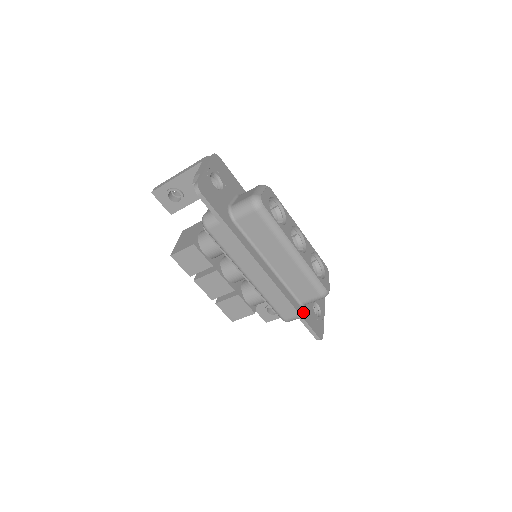
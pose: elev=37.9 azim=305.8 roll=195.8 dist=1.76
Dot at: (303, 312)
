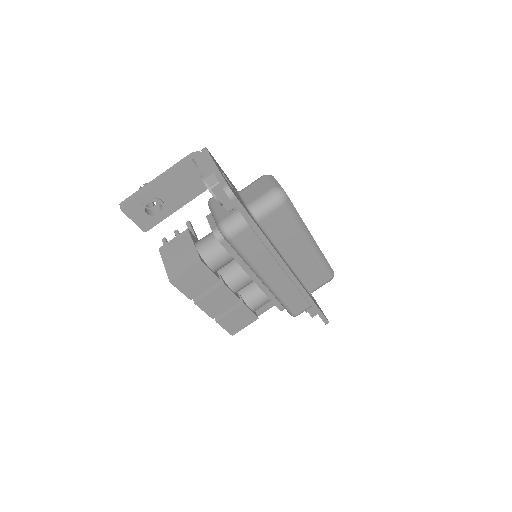
Dot at: (314, 301)
